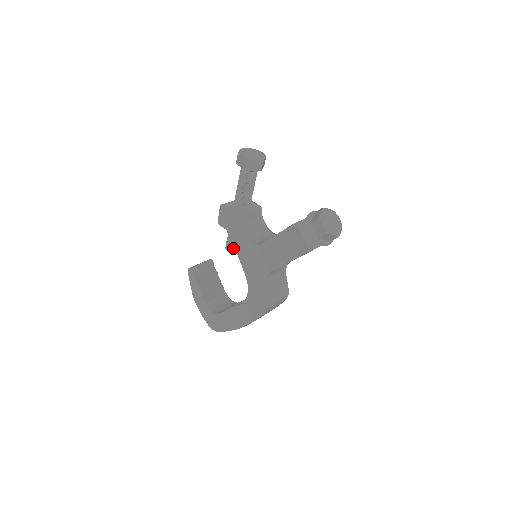
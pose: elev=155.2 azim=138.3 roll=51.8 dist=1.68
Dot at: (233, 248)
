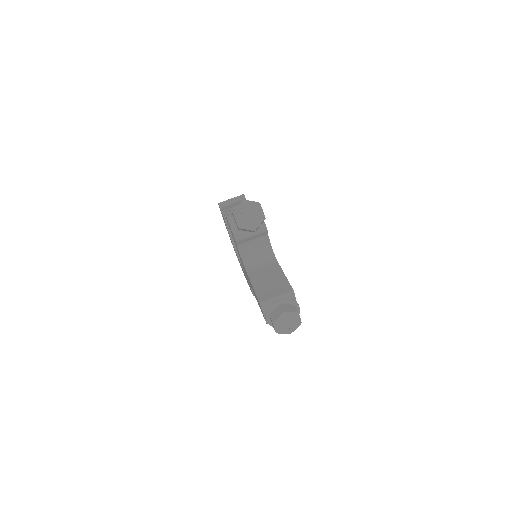
Dot at: occluded
